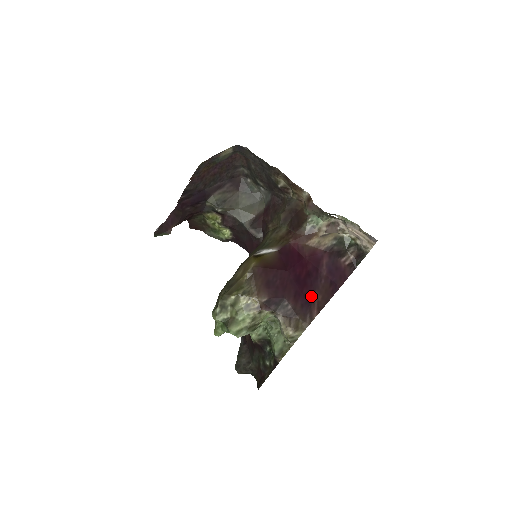
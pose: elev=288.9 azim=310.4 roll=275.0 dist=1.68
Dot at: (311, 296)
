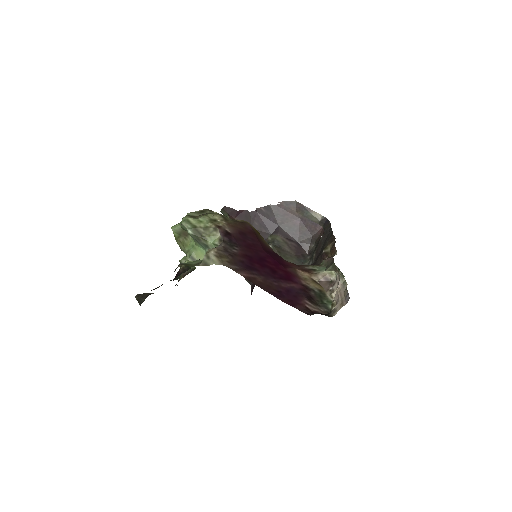
Dot at: (256, 271)
